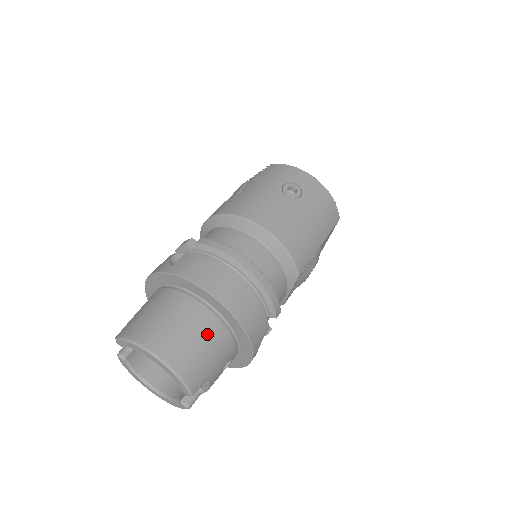
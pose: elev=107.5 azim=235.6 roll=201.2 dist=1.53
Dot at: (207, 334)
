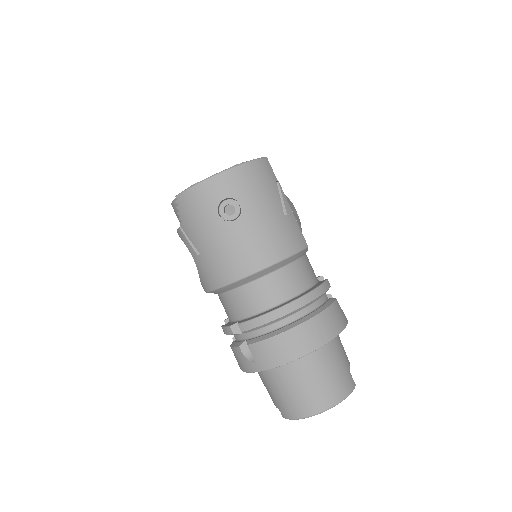
Dot at: (326, 364)
